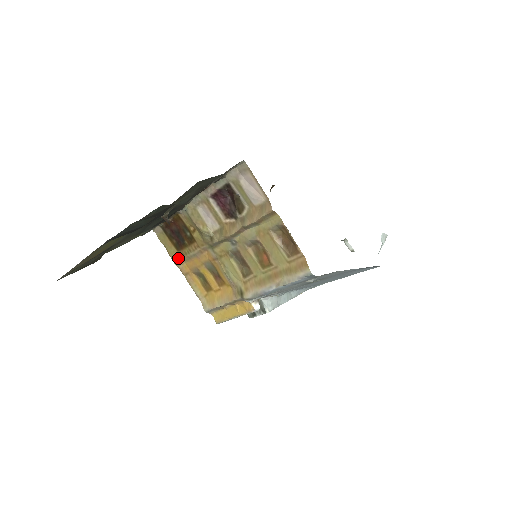
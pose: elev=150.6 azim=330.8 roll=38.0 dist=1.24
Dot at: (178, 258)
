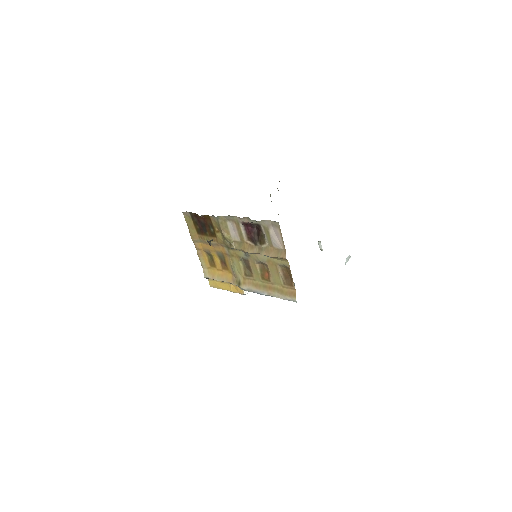
Dot at: (196, 238)
